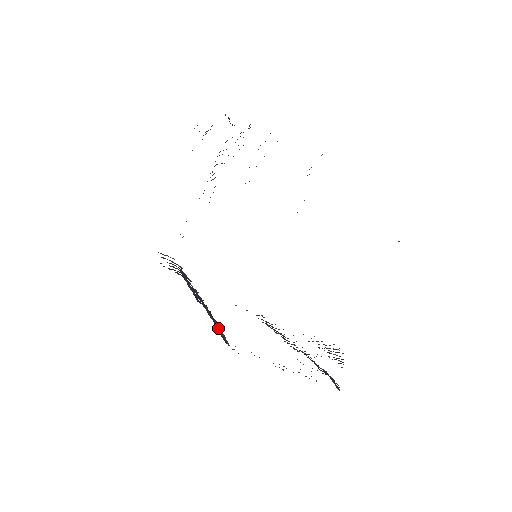
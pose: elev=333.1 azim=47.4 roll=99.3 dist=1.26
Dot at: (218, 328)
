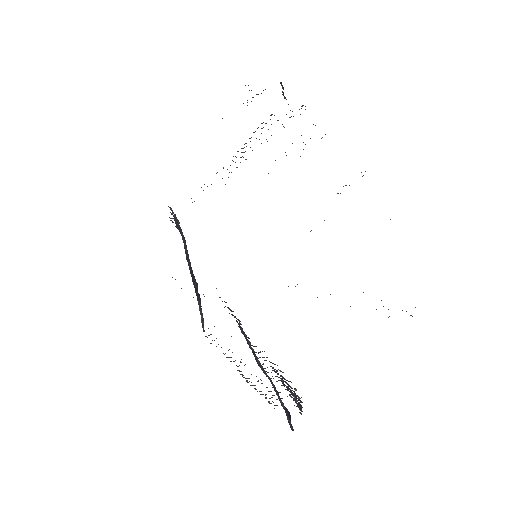
Dot at: (201, 308)
